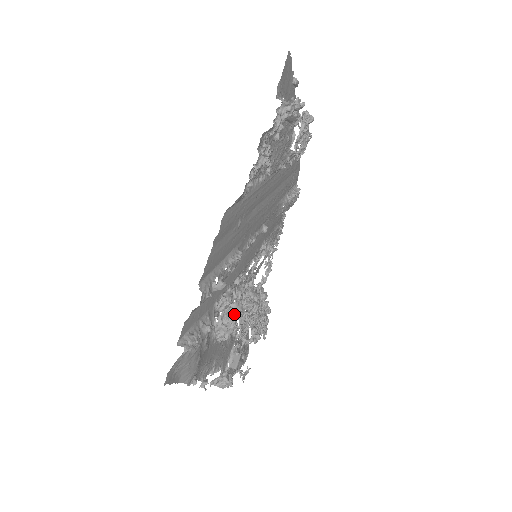
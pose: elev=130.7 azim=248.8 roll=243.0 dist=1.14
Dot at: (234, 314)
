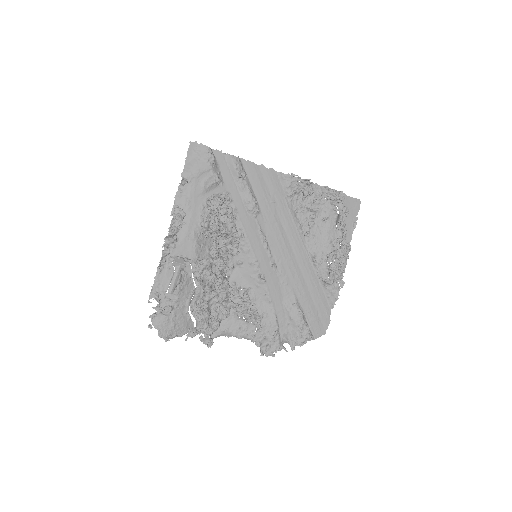
Dot at: occluded
